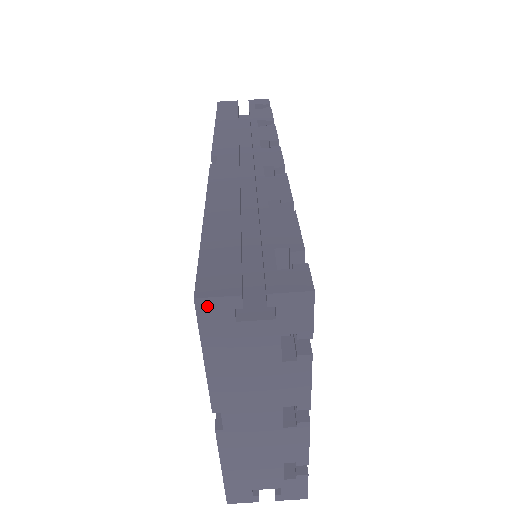
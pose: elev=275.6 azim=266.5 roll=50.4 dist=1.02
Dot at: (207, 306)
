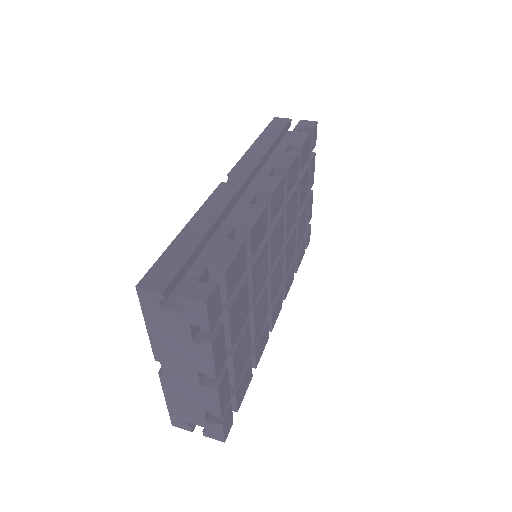
Dot at: (144, 293)
